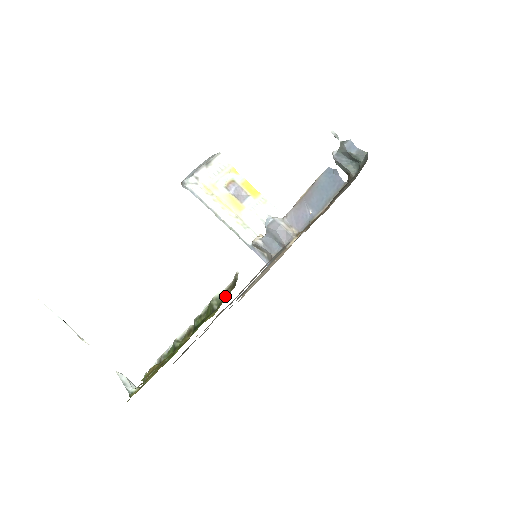
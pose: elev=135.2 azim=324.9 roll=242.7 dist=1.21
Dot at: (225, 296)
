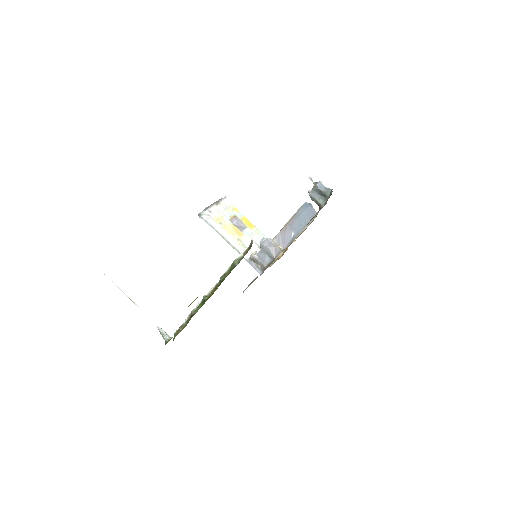
Dot at: occluded
